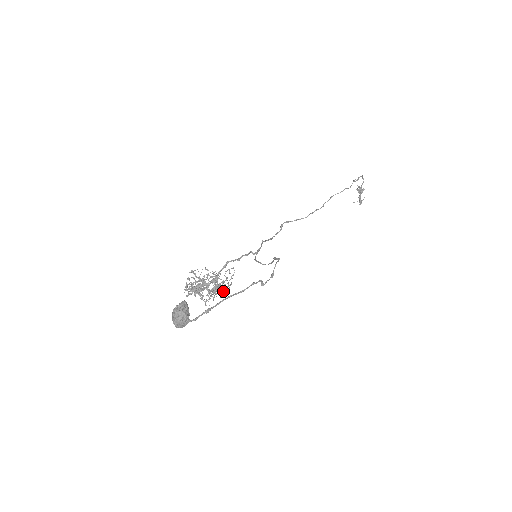
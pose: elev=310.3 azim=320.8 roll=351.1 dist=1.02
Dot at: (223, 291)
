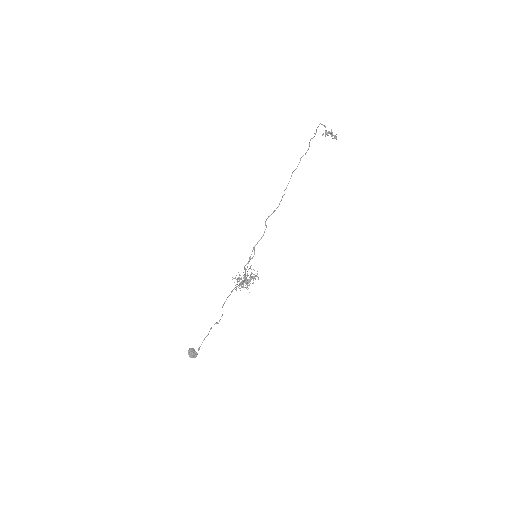
Dot at: (255, 279)
